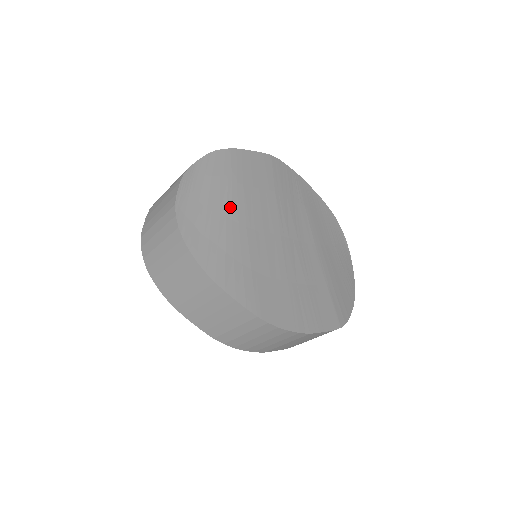
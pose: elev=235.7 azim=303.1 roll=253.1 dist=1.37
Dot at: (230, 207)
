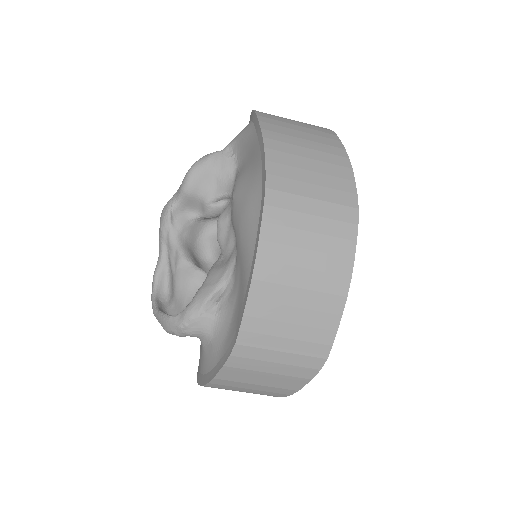
Dot at: occluded
